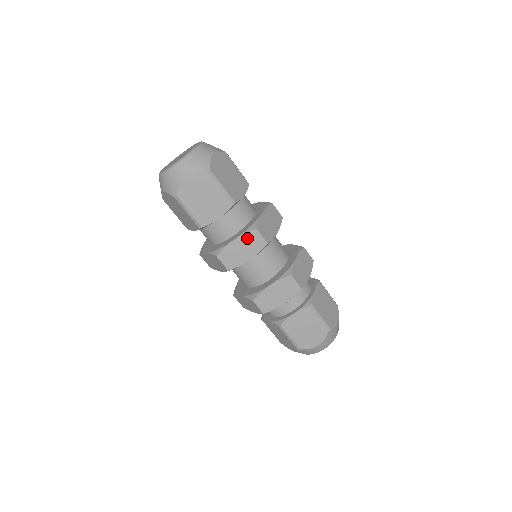
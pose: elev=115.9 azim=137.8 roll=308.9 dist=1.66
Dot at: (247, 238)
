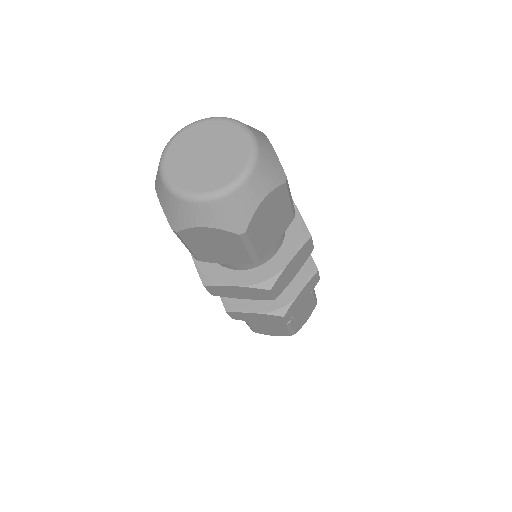
Dot at: (253, 290)
